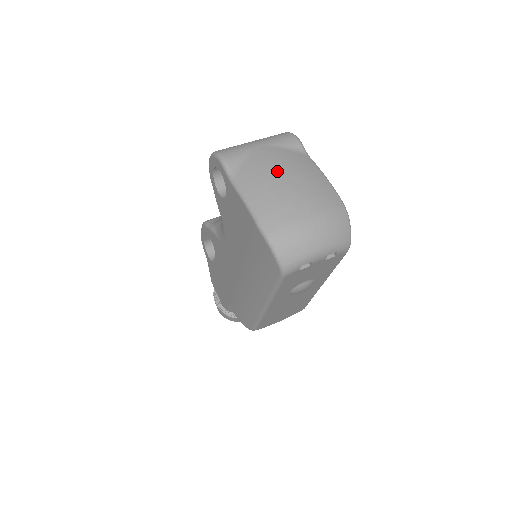
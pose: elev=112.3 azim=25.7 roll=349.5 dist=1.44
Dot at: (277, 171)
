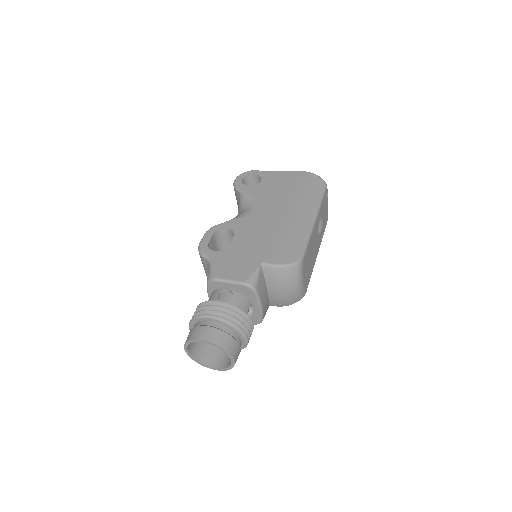
Dot at: occluded
